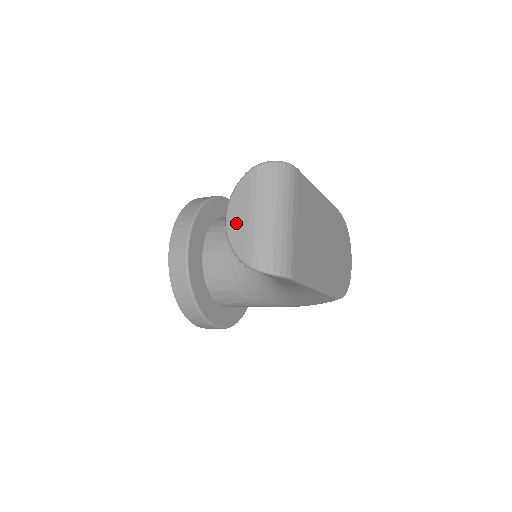
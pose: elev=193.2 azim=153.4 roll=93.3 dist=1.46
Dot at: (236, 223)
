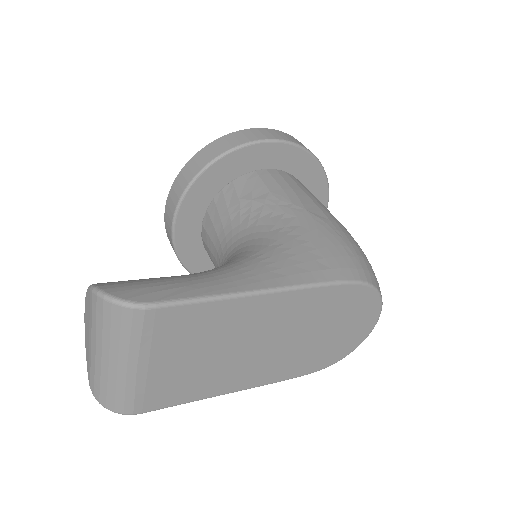
Dot at: (86, 331)
